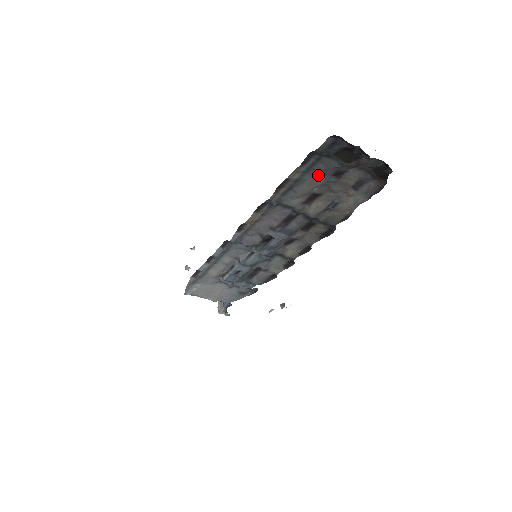
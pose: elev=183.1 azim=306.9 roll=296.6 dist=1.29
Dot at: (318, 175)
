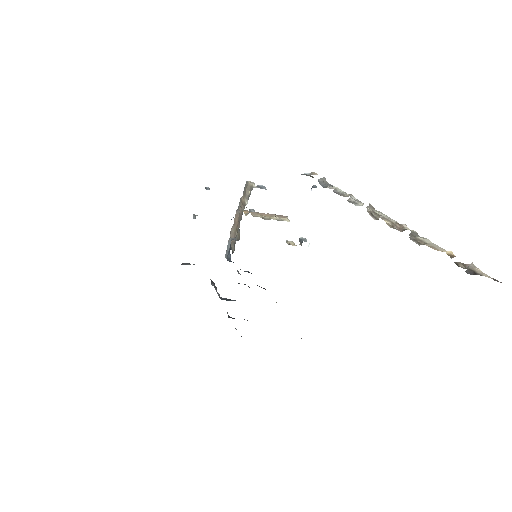
Dot at: occluded
